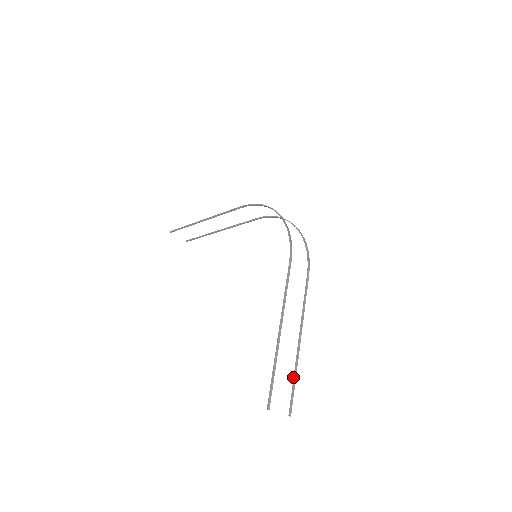
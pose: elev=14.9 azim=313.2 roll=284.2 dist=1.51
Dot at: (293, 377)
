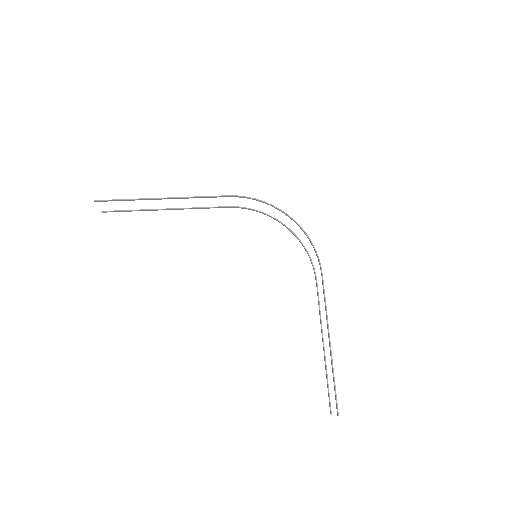
Dot at: (327, 379)
